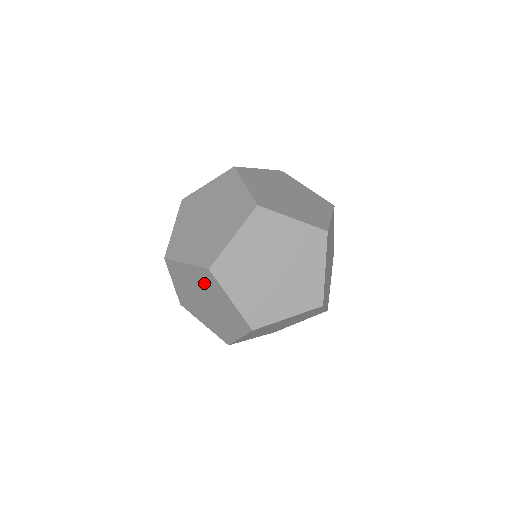
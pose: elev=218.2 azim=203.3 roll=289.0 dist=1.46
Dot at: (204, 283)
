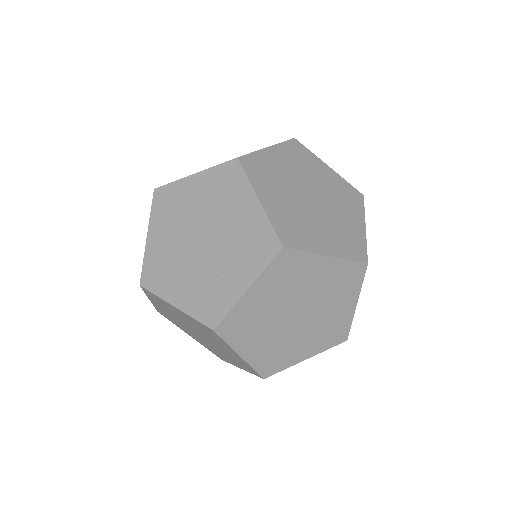
Dot at: (201, 329)
